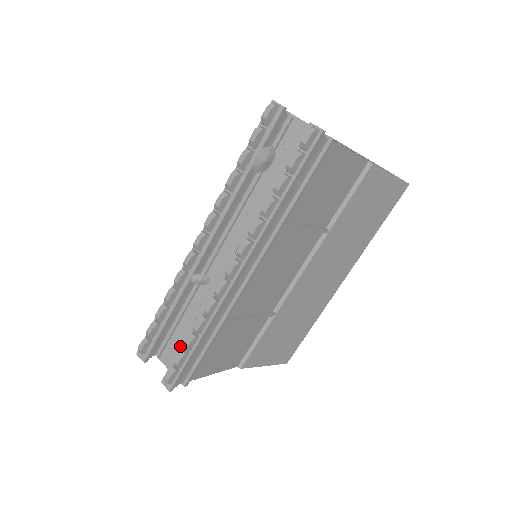
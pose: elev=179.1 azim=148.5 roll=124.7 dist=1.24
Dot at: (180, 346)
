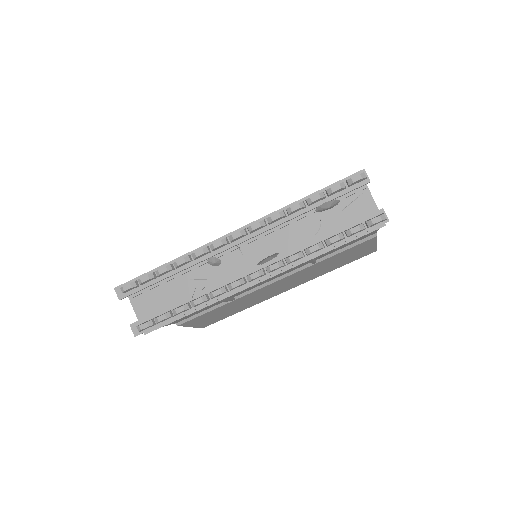
Dot at: (159, 300)
